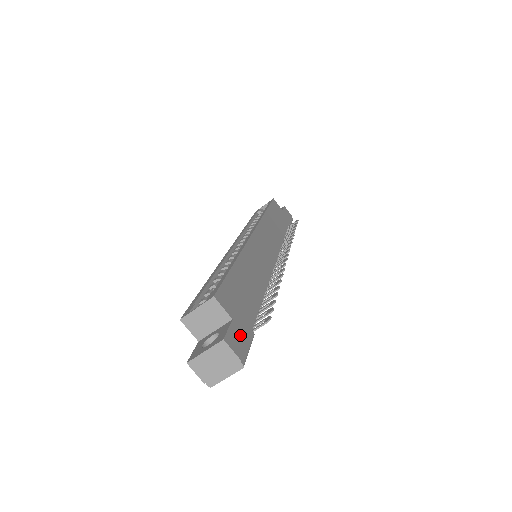
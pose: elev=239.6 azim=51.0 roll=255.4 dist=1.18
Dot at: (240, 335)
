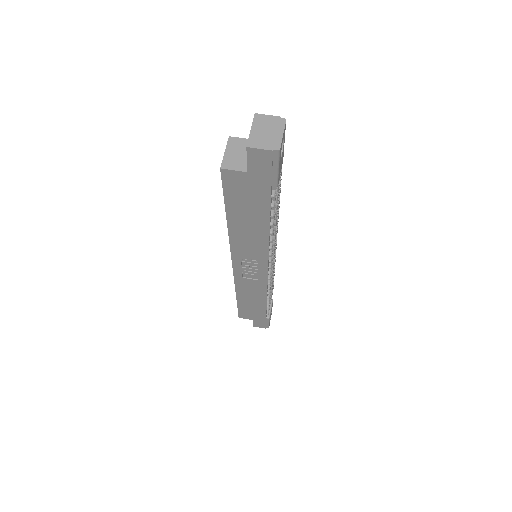
Dot at: occluded
